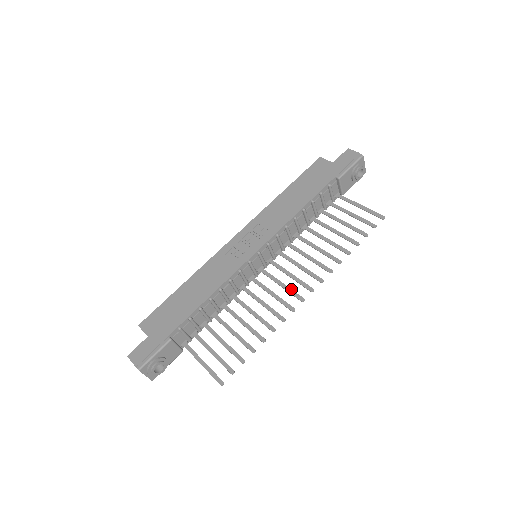
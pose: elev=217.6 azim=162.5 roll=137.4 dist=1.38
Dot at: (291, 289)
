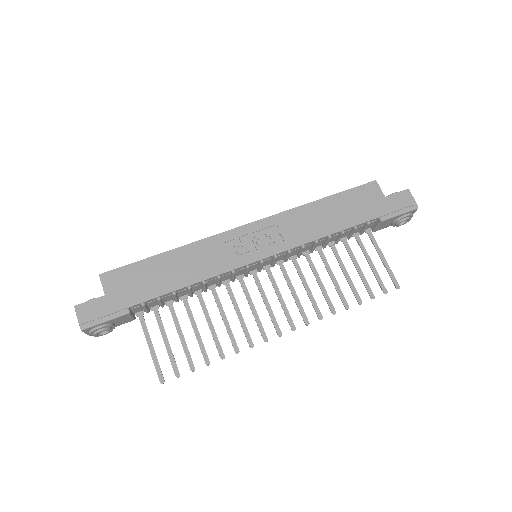
Dot at: occluded
